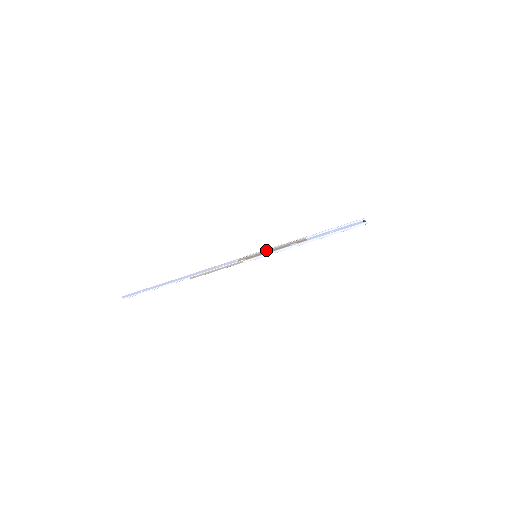
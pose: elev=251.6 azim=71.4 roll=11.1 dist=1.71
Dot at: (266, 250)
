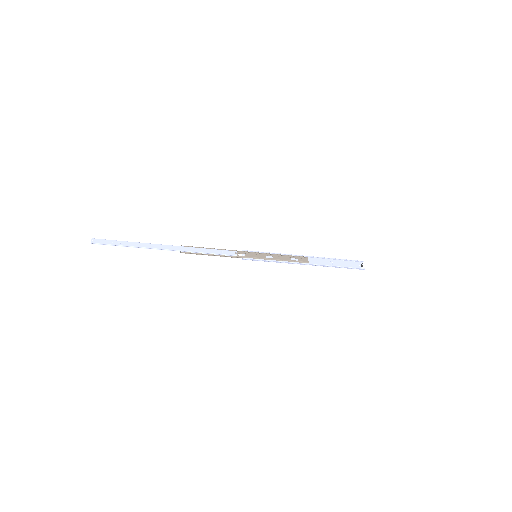
Dot at: (267, 253)
